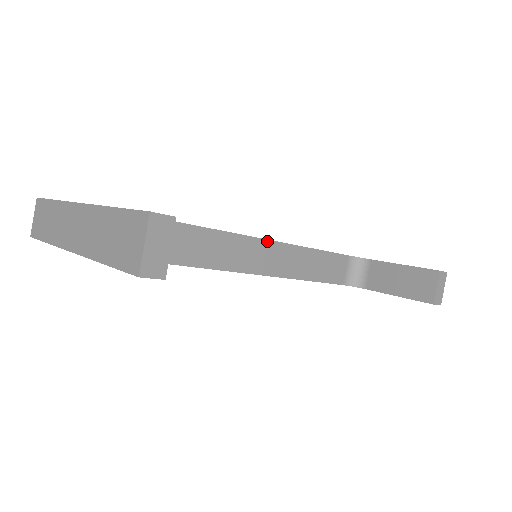
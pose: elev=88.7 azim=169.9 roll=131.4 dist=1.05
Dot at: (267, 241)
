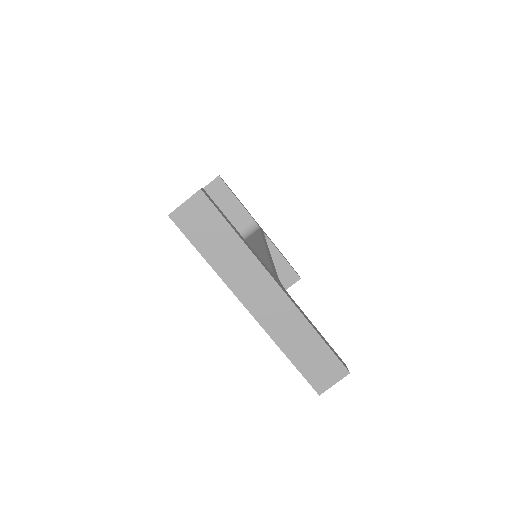
Dot at: occluded
